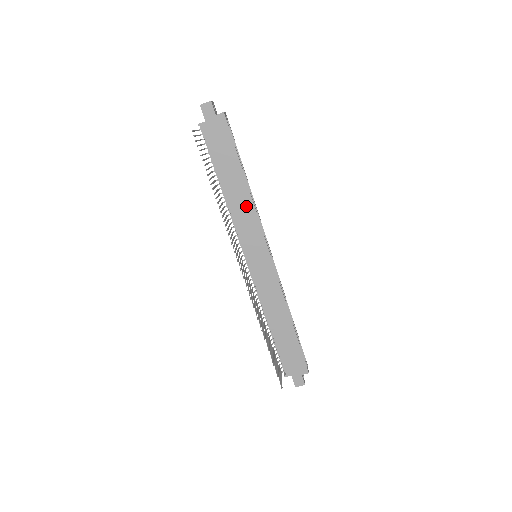
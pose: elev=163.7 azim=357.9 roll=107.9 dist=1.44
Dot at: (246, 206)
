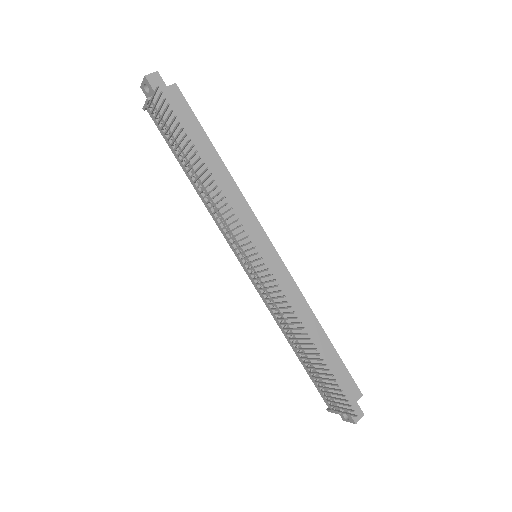
Dot at: (230, 191)
